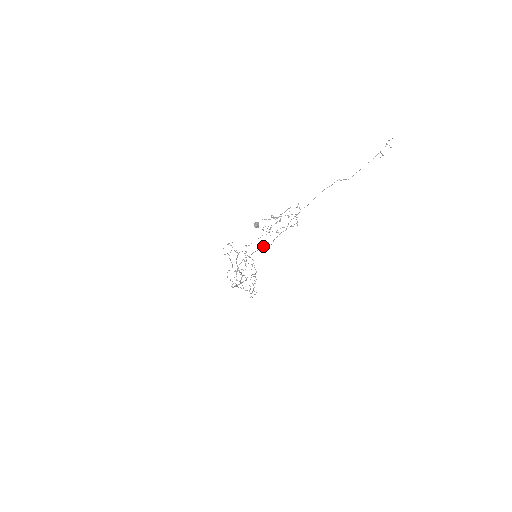
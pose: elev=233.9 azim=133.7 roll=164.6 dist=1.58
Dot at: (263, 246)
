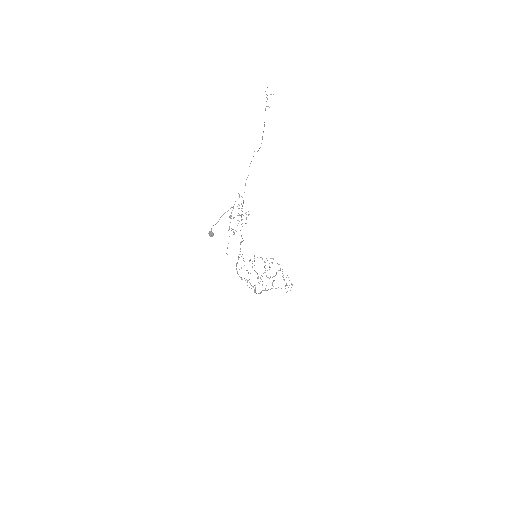
Dot at: occluded
